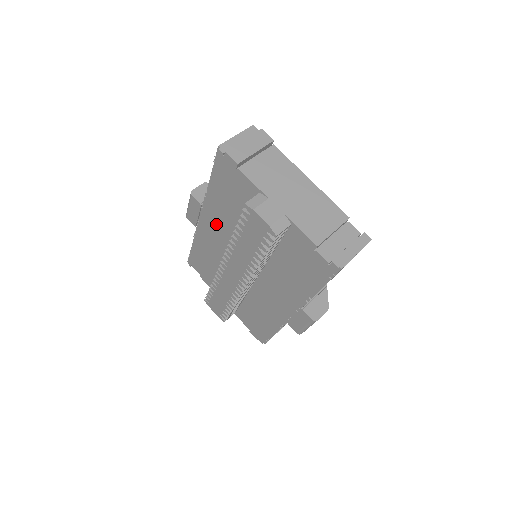
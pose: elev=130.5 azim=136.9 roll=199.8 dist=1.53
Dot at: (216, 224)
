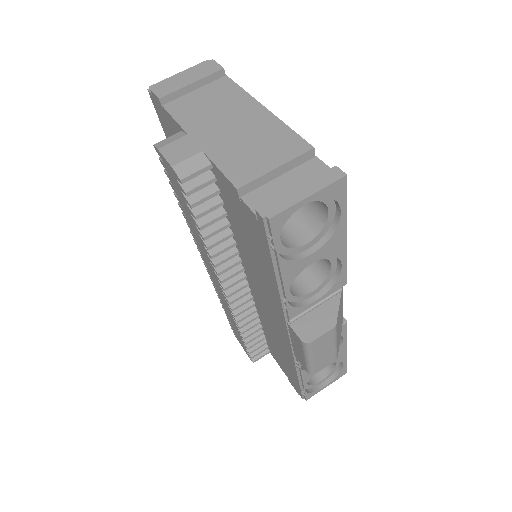
Dot at: occluded
